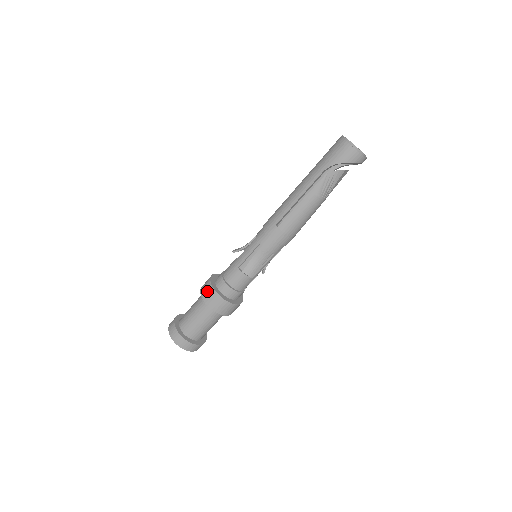
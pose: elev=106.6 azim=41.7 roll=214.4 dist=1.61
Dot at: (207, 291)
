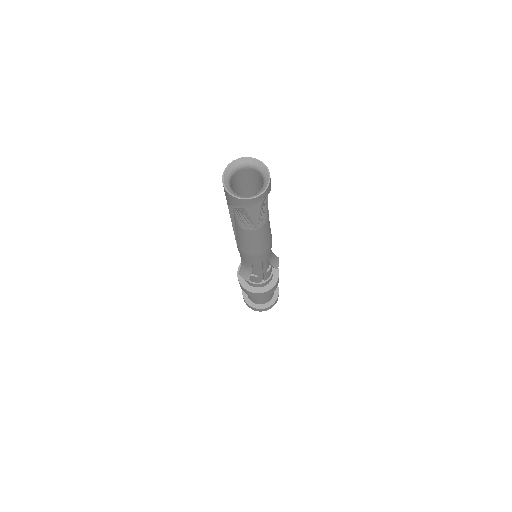
Dot at: occluded
